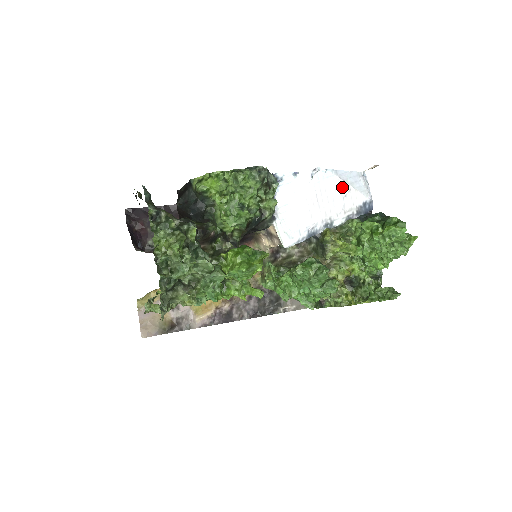
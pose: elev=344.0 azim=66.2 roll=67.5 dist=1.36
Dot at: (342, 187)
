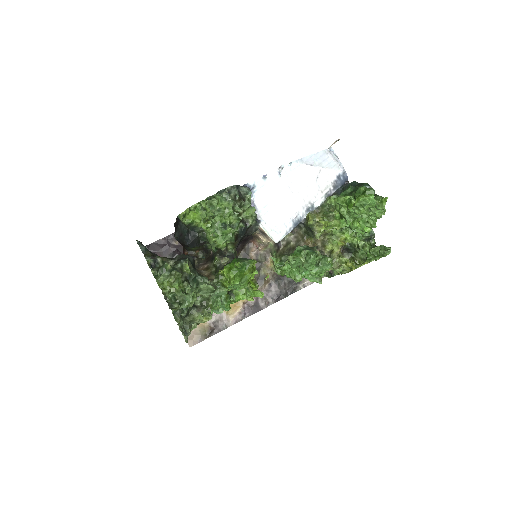
Dot at: (311, 171)
